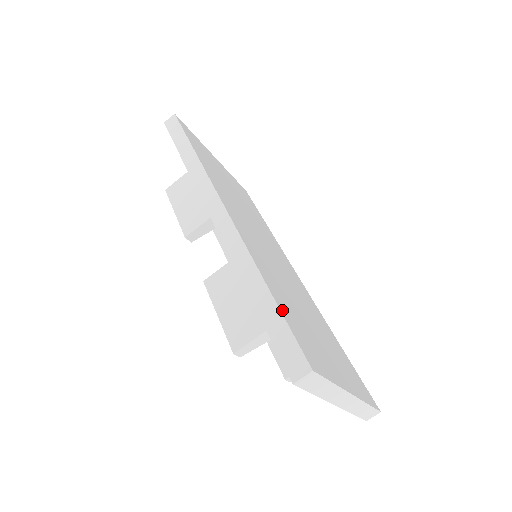
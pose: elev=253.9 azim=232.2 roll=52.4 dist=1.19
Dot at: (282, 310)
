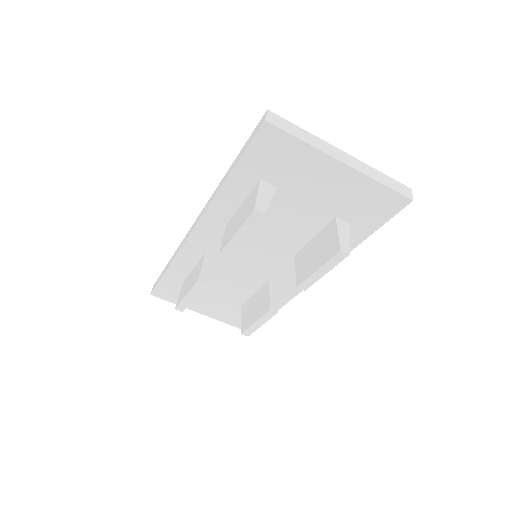
Dot at: occluded
